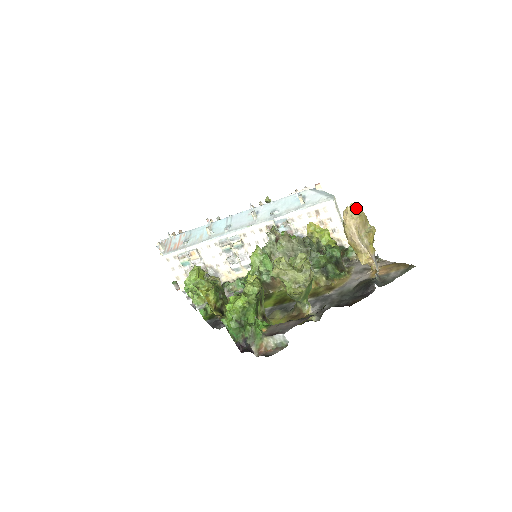
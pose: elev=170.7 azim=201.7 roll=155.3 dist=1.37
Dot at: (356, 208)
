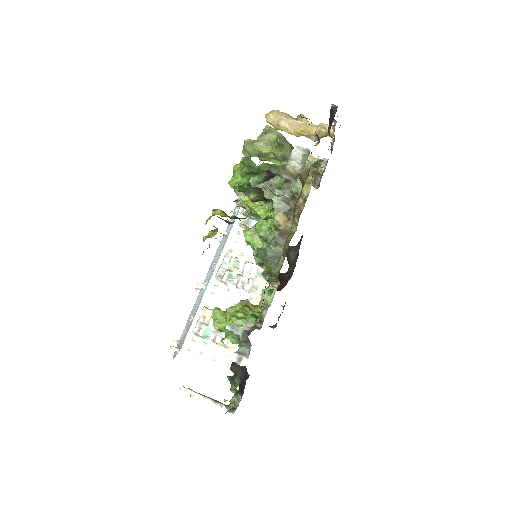
Dot at: occluded
